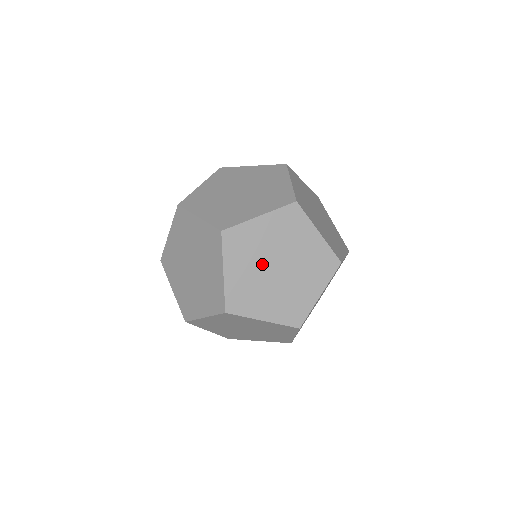
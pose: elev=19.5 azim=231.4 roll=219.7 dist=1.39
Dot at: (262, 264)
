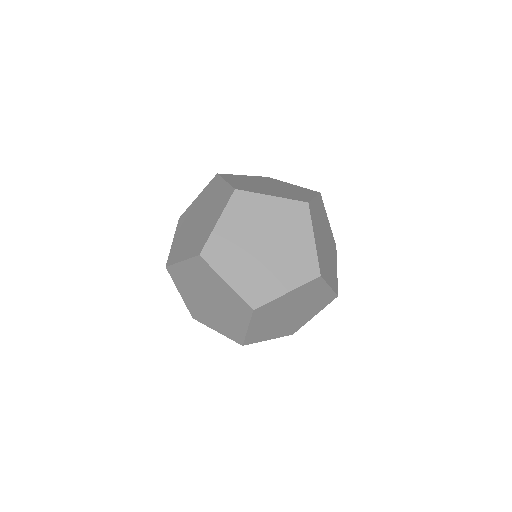
Dot at: (252, 234)
